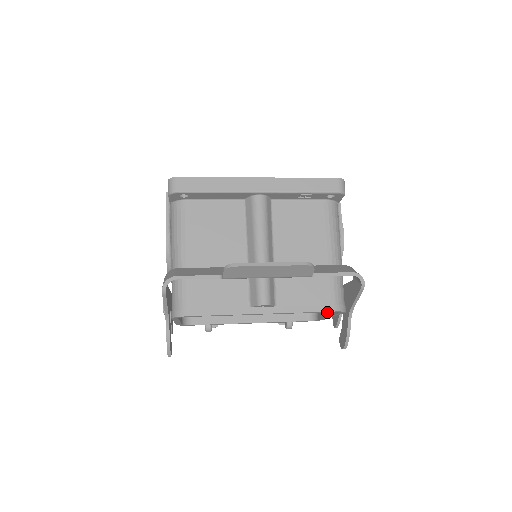
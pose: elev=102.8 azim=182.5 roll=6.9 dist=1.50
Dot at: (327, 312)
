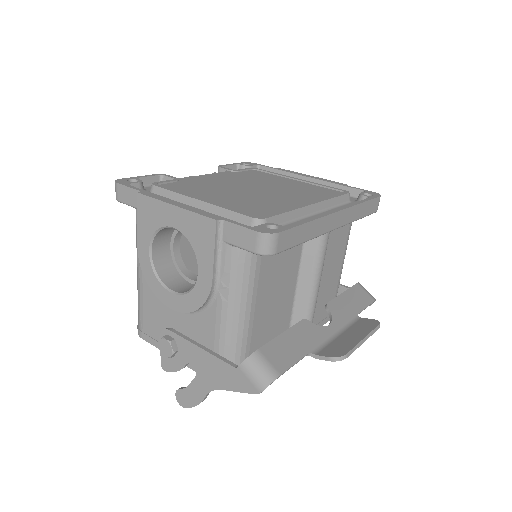
Dot at: occluded
